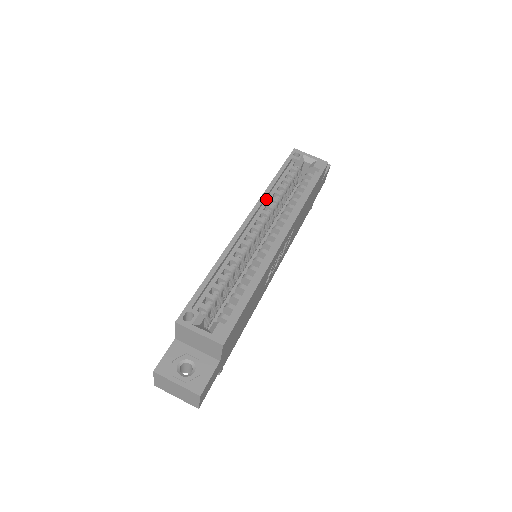
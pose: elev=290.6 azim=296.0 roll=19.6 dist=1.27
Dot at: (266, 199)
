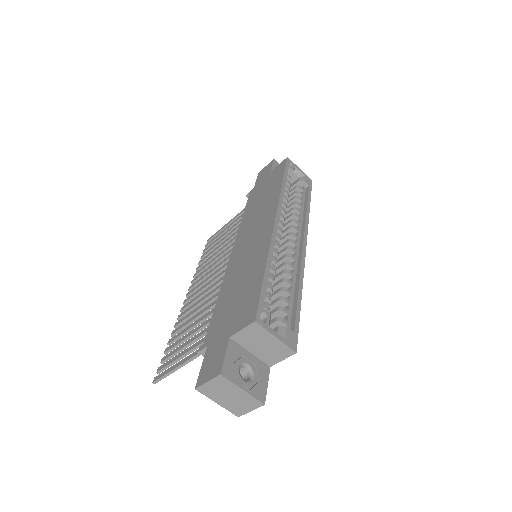
Dot at: occluded
